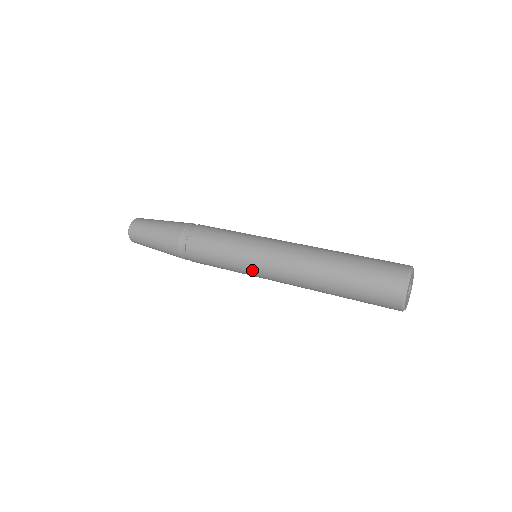
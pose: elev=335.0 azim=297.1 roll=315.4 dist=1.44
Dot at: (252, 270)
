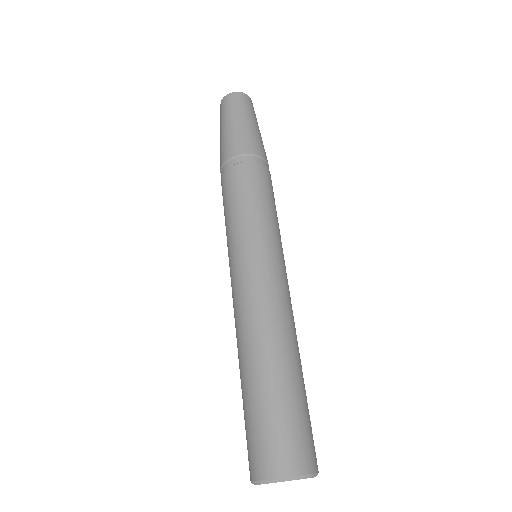
Dot at: (230, 263)
